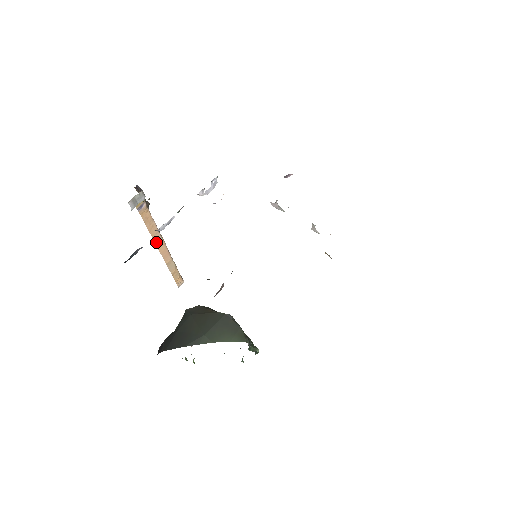
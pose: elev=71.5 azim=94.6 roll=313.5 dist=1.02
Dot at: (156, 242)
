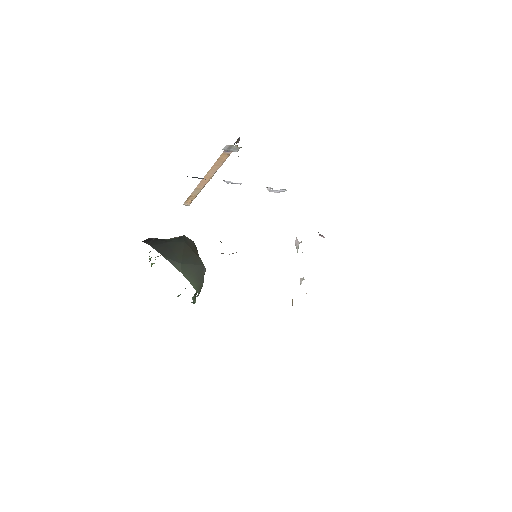
Dot at: (208, 173)
